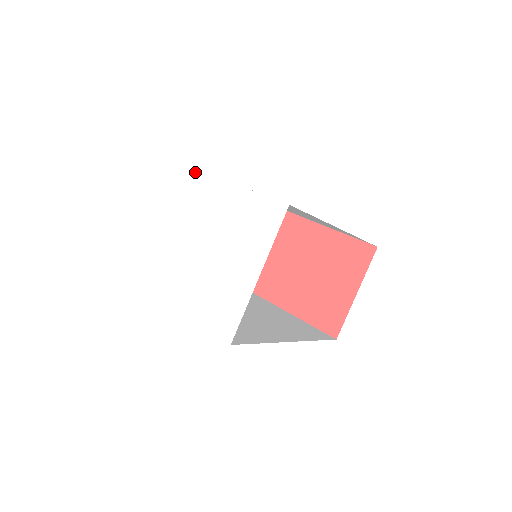
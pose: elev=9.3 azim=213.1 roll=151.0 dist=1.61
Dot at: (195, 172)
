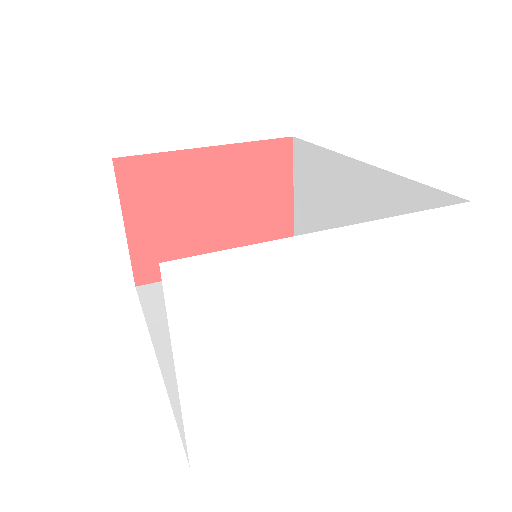
Dot at: (286, 245)
